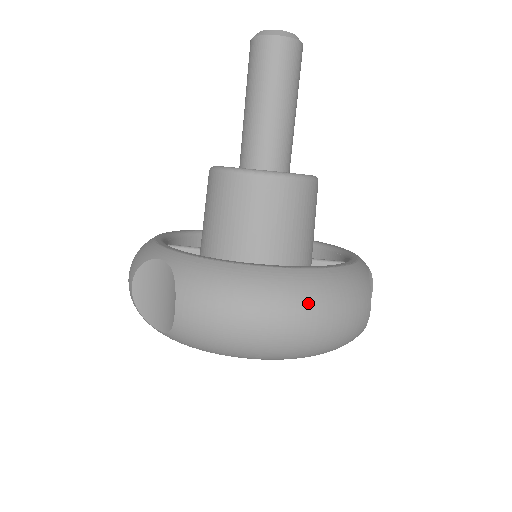
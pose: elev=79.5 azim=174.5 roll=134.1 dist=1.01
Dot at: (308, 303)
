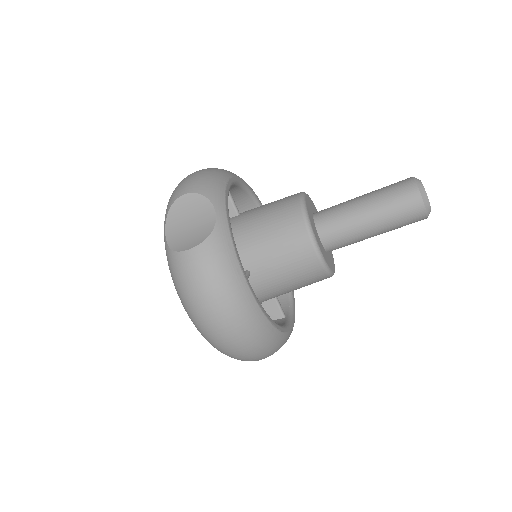
Dot at: (243, 333)
